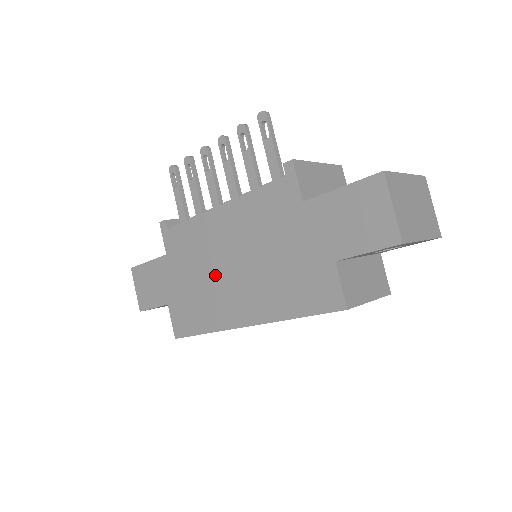
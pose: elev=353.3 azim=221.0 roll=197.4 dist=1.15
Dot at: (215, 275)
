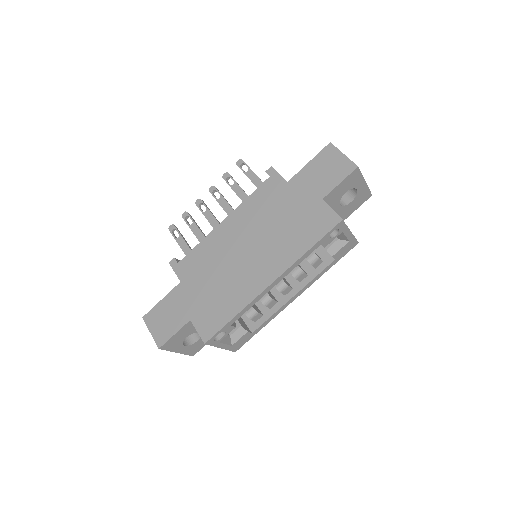
Dot at: (233, 266)
